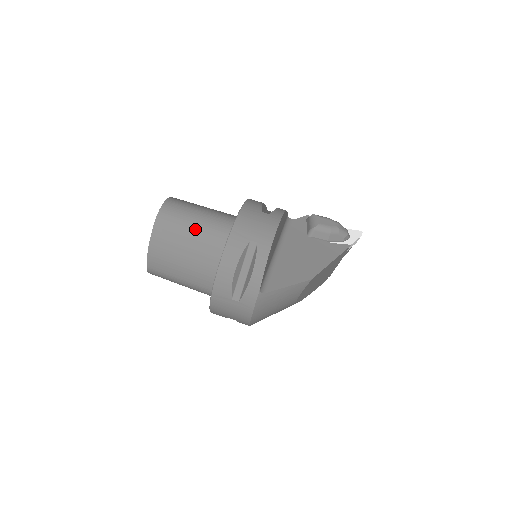
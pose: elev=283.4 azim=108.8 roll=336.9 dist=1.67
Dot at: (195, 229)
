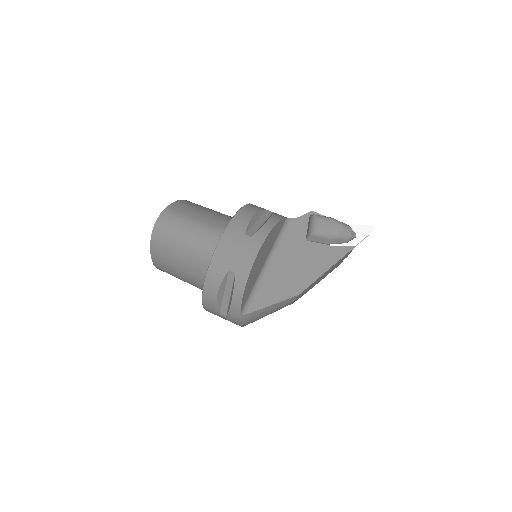
Dot at: (185, 247)
